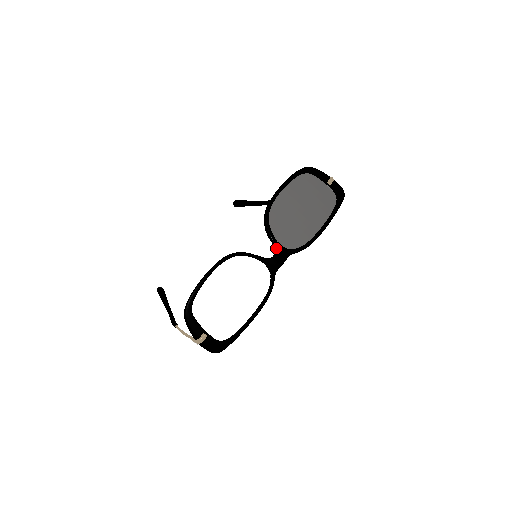
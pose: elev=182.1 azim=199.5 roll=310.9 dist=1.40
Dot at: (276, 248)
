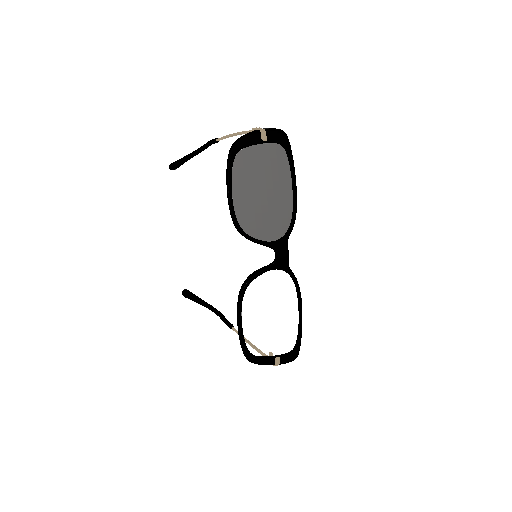
Dot at: (272, 248)
